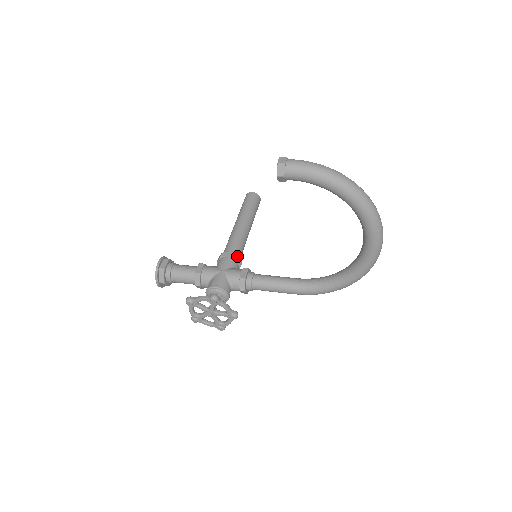
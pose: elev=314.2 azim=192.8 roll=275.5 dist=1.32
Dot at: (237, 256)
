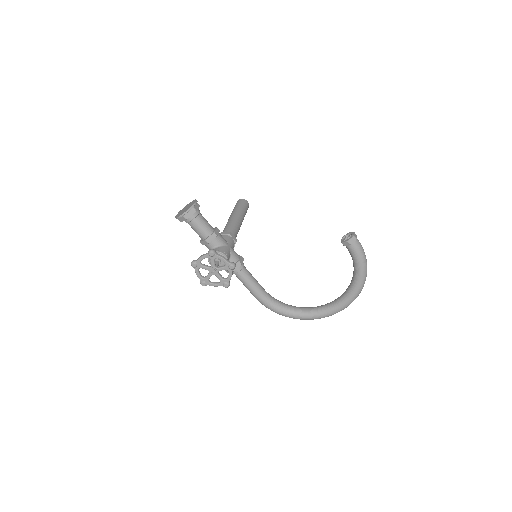
Dot at: occluded
